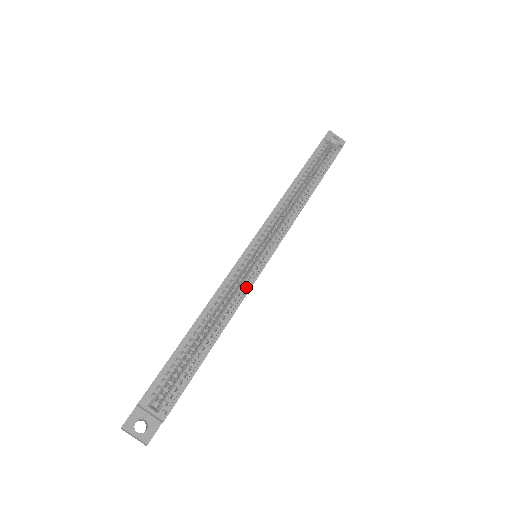
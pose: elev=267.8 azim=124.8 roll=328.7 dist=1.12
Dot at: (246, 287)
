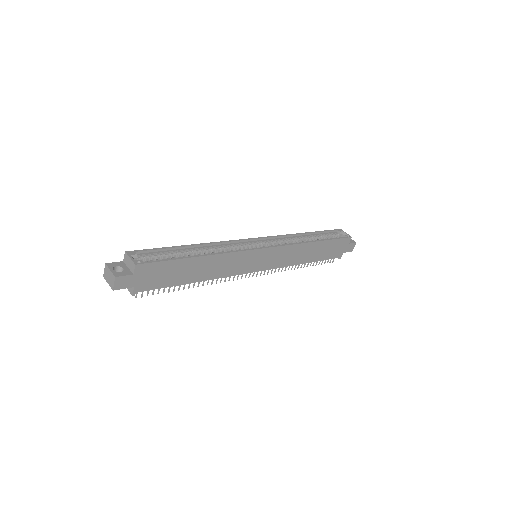
Dot at: (238, 251)
